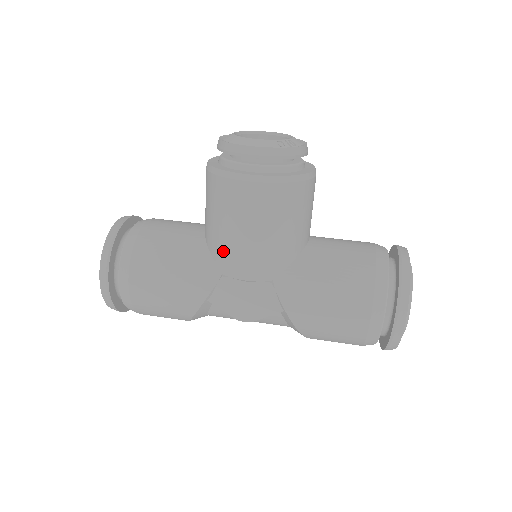
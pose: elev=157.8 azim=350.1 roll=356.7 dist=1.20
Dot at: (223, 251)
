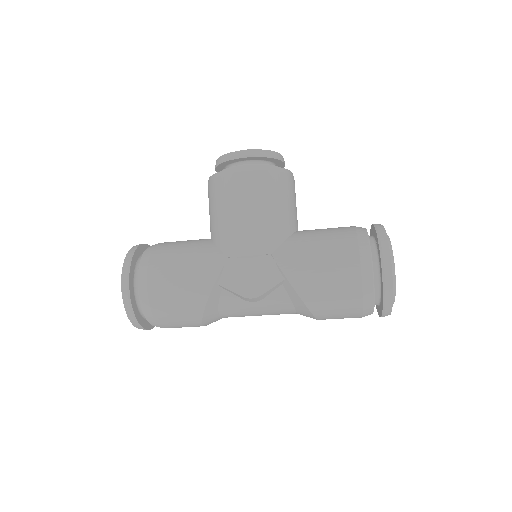
Dot at: (227, 236)
